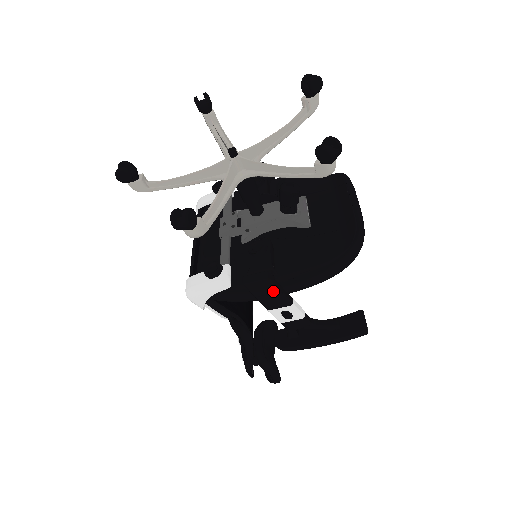
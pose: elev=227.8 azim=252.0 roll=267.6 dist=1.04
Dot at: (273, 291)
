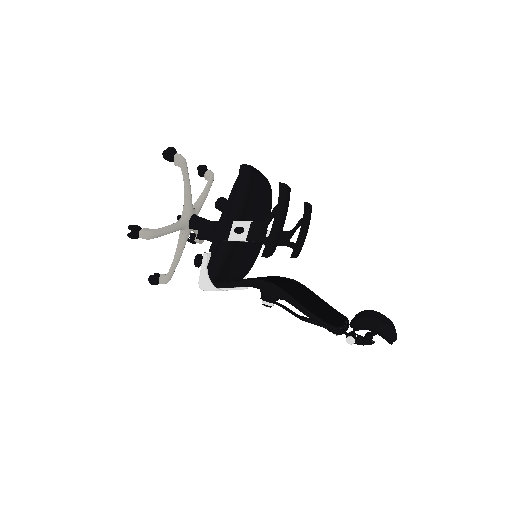
Dot at: (213, 225)
